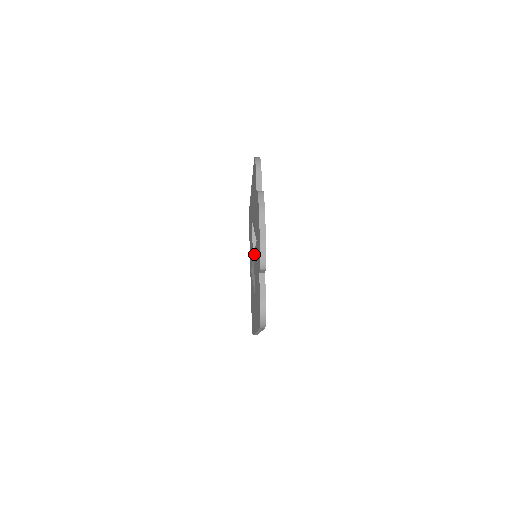
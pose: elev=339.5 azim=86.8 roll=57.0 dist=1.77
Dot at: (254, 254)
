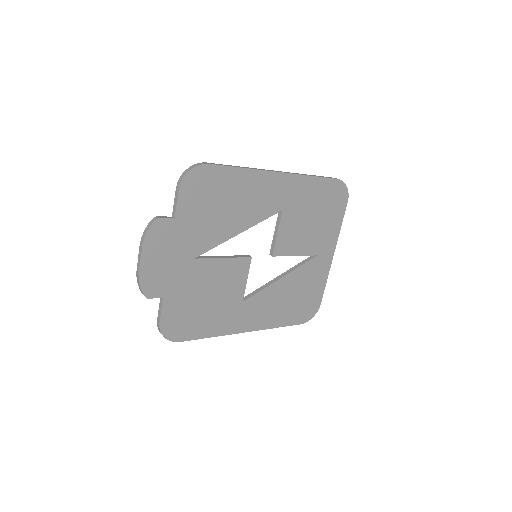
Dot at: occluded
